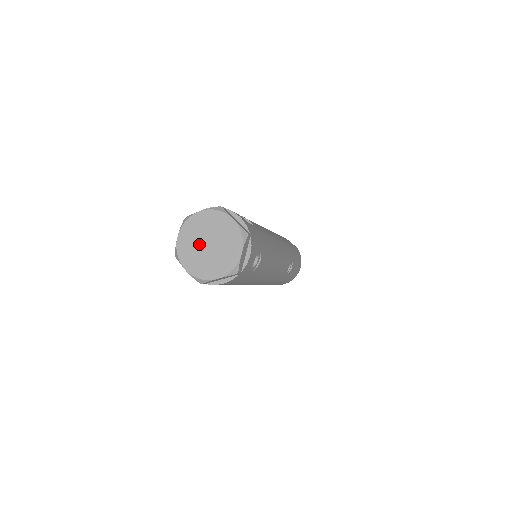
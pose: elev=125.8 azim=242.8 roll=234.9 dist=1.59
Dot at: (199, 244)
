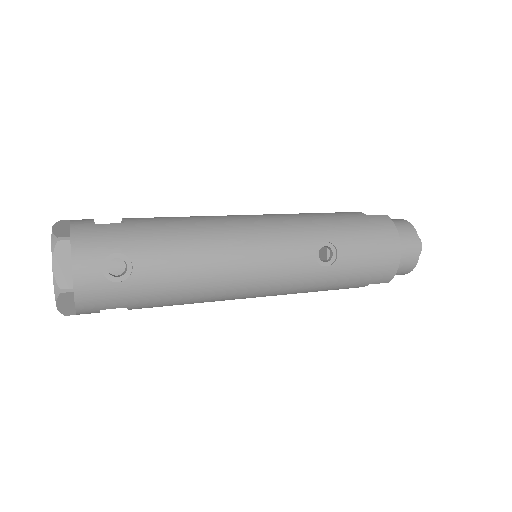
Dot at: occluded
